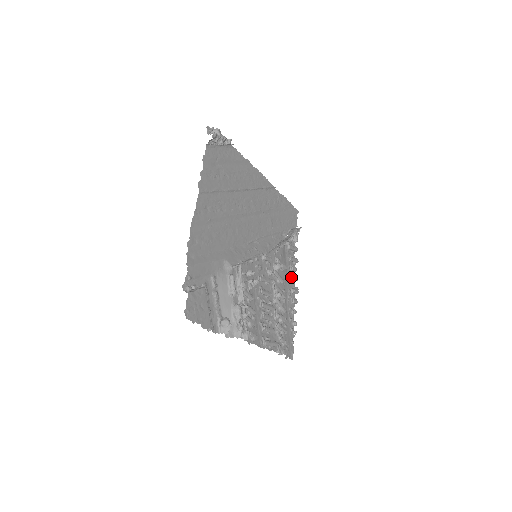
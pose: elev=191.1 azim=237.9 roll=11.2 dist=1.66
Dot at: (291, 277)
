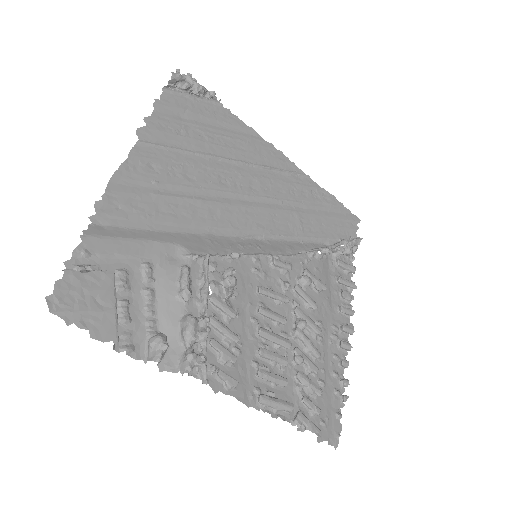
Dot at: (339, 306)
